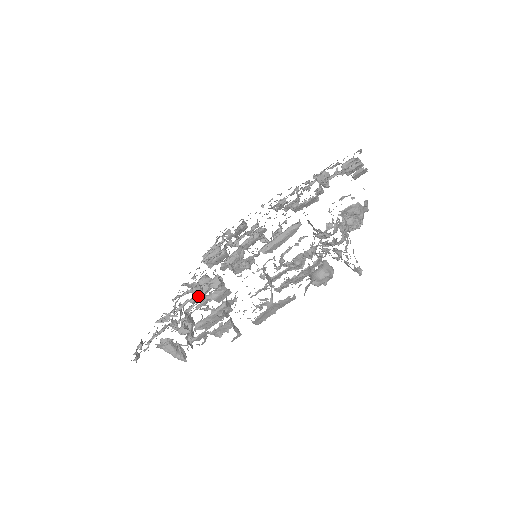
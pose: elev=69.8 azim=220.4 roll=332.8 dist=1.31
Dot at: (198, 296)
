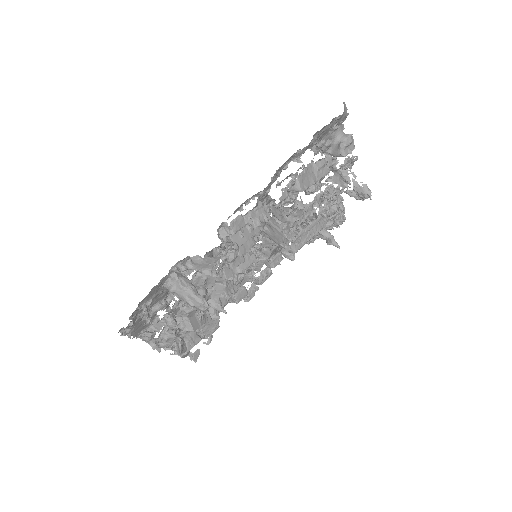
Dot at: occluded
